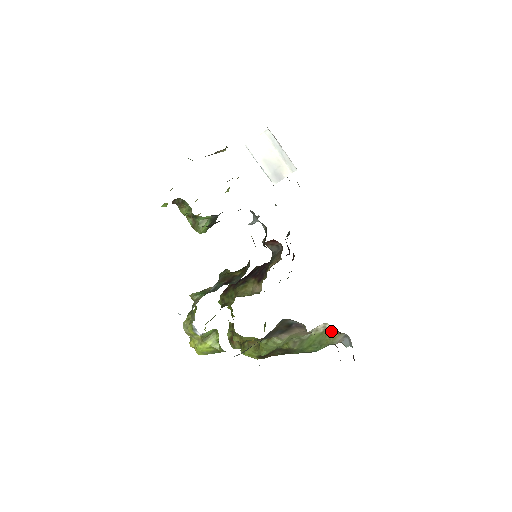
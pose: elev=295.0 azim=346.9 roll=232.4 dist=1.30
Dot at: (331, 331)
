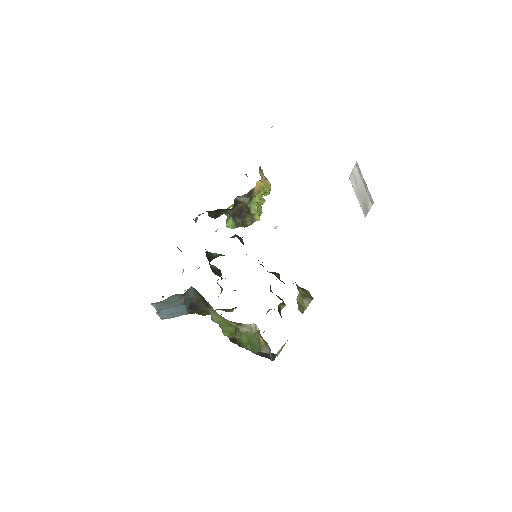
Dot at: (260, 336)
